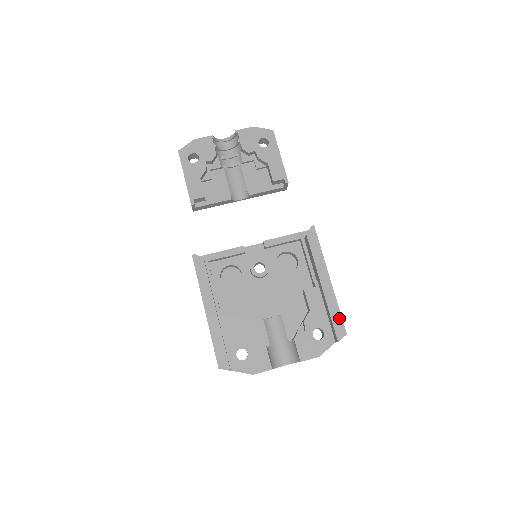
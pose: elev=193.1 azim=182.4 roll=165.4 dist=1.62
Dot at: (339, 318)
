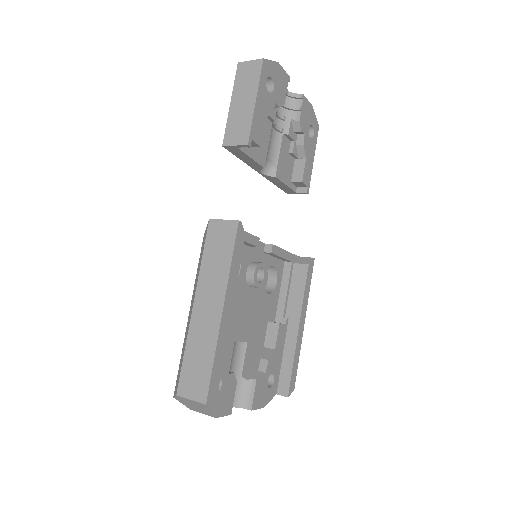
Dot at: (296, 370)
